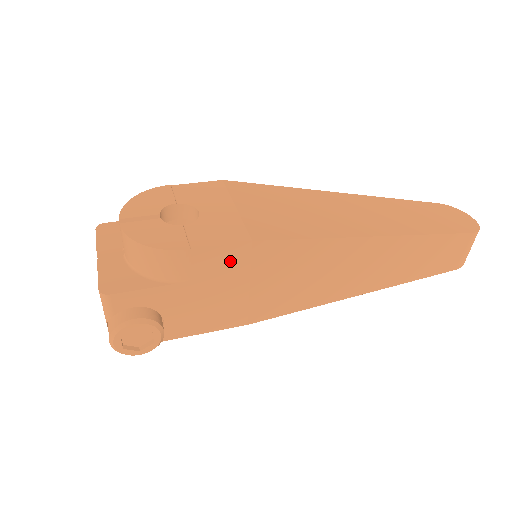
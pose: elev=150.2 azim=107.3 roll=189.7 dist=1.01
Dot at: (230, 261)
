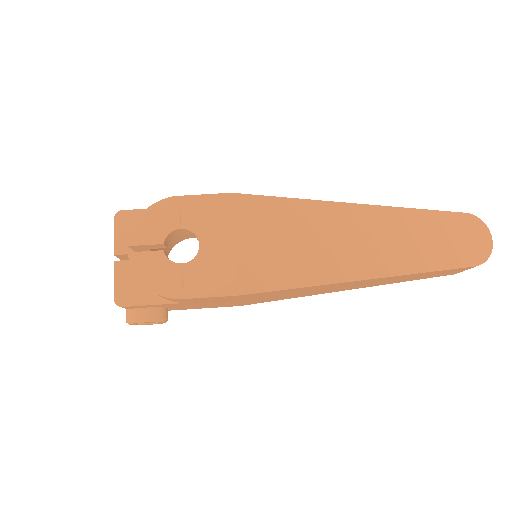
Dot at: (219, 299)
